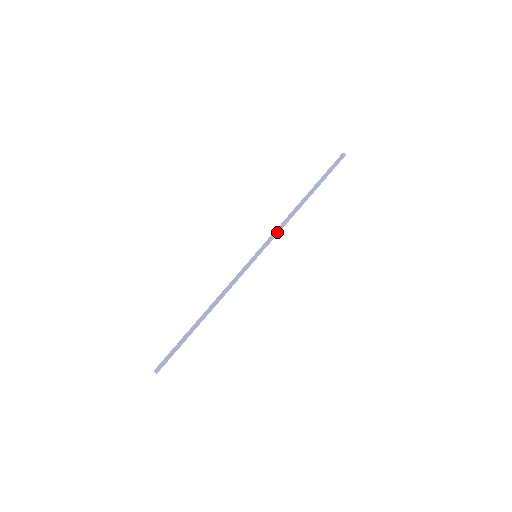
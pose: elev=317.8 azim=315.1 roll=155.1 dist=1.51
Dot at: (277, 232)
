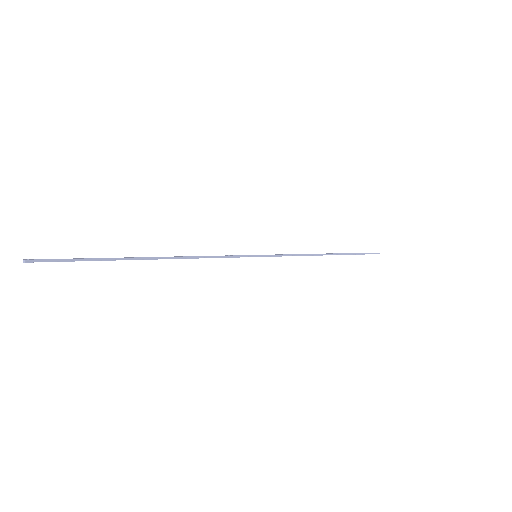
Dot at: (290, 254)
